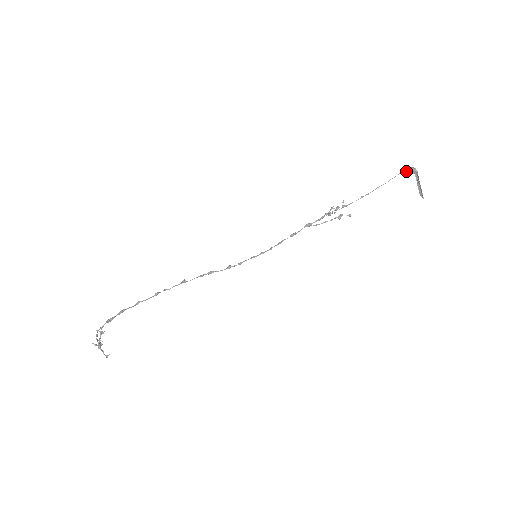
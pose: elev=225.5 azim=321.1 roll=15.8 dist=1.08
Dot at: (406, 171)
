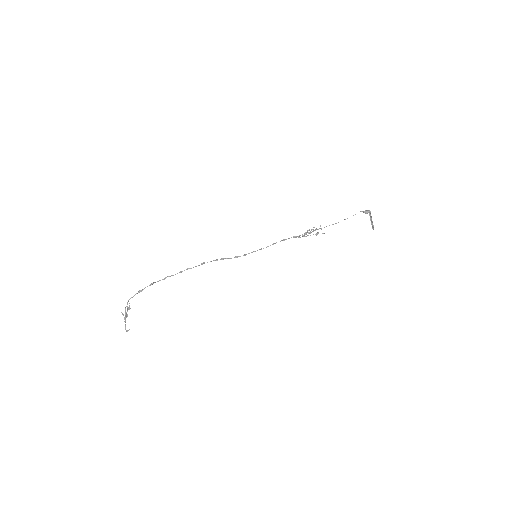
Dot at: (363, 211)
